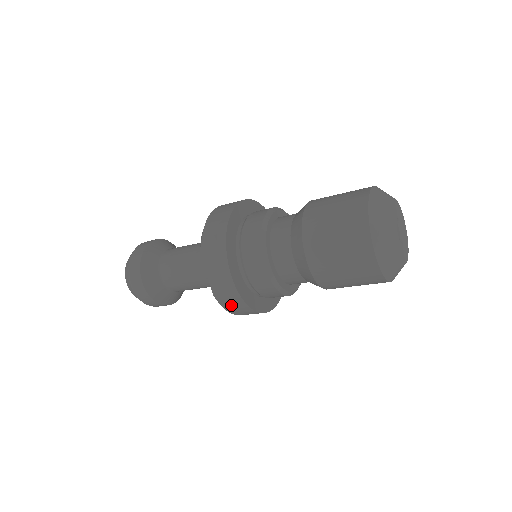
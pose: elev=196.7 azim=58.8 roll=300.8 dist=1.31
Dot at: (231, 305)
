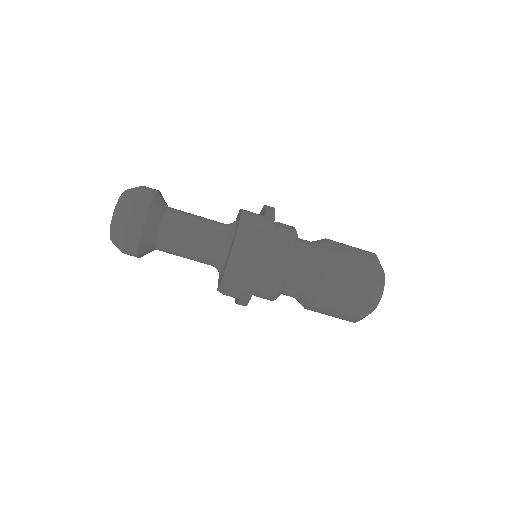
Dot at: occluded
